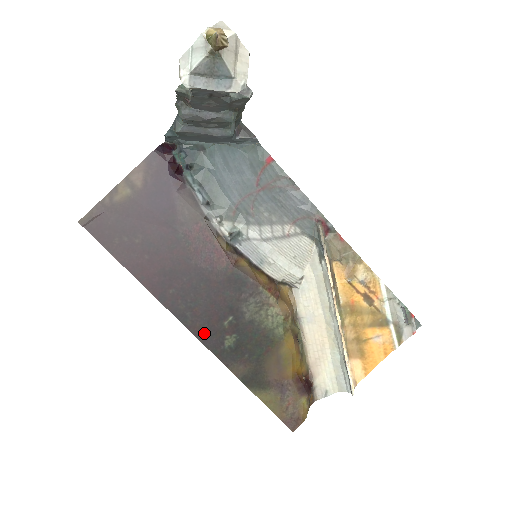
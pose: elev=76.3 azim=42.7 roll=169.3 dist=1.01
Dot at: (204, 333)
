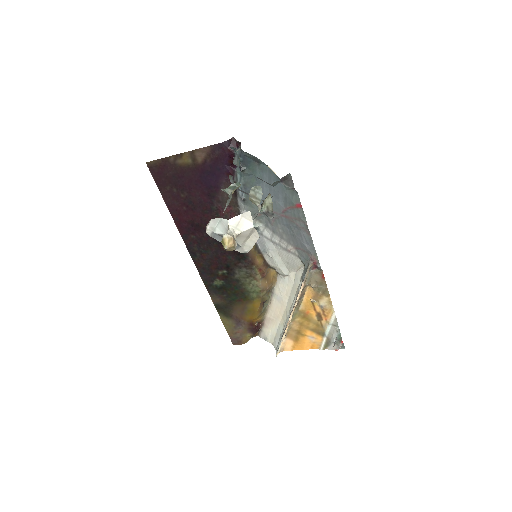
Dot at: (203, 270)
